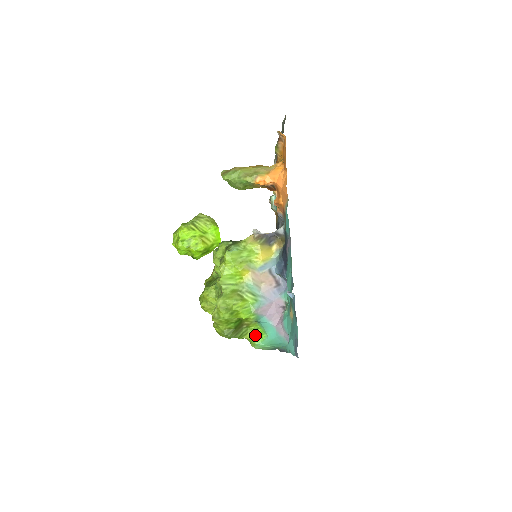
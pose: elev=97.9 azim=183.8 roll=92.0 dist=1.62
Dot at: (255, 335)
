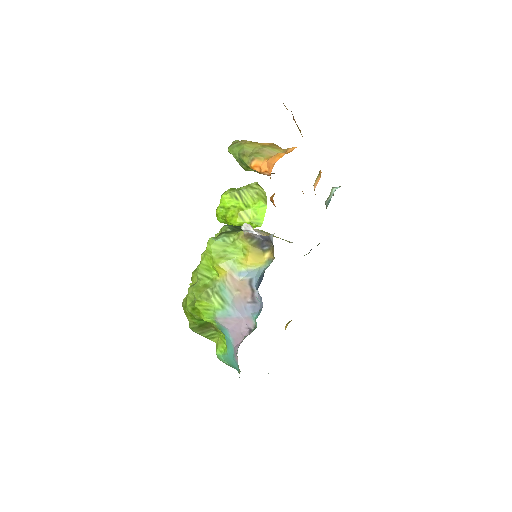
Dot at: (221, 344)
